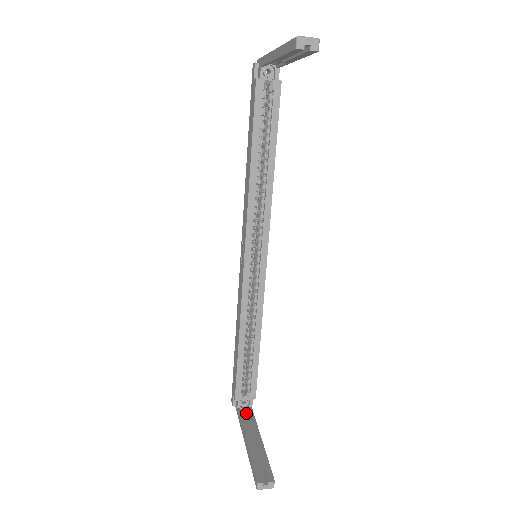
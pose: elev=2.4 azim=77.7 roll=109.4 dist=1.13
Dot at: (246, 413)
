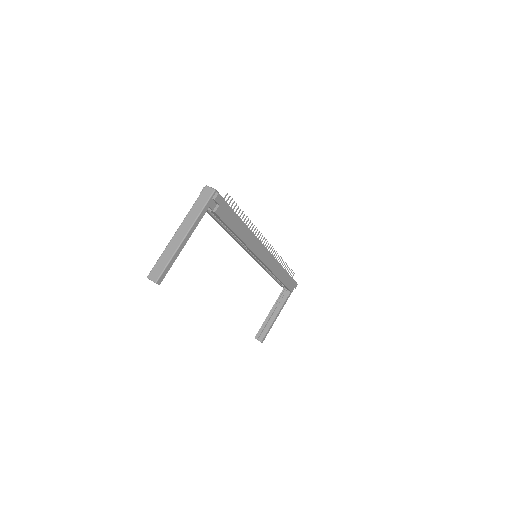
Dot at: (286, 293)
